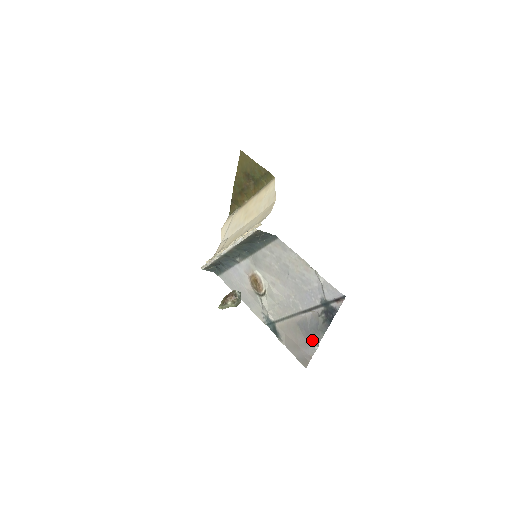
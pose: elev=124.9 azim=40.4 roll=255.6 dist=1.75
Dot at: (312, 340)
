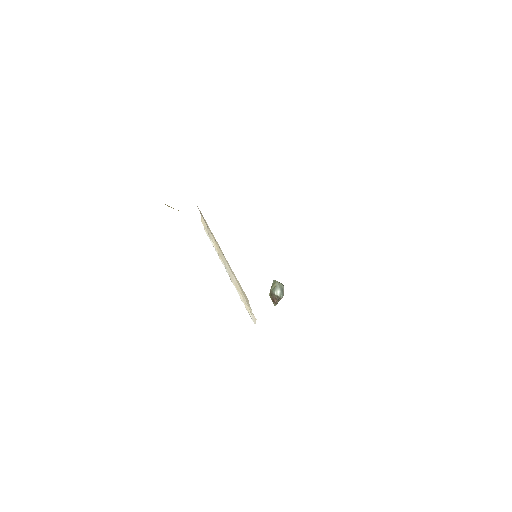
Dot at: occluded
